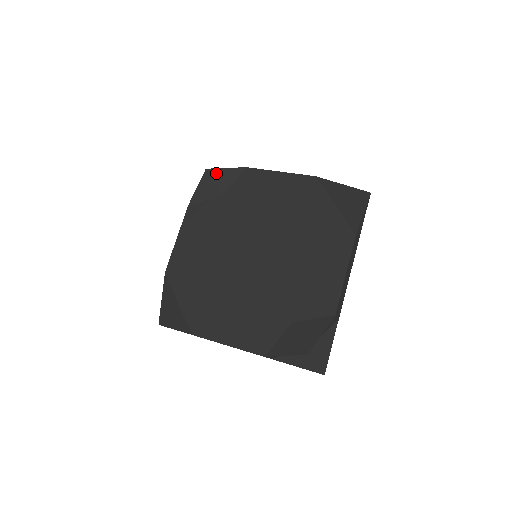
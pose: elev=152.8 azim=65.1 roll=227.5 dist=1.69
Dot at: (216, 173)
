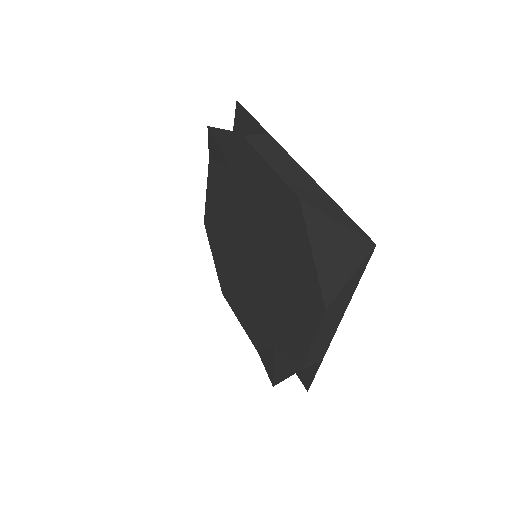
Dot at: (217, 135)
